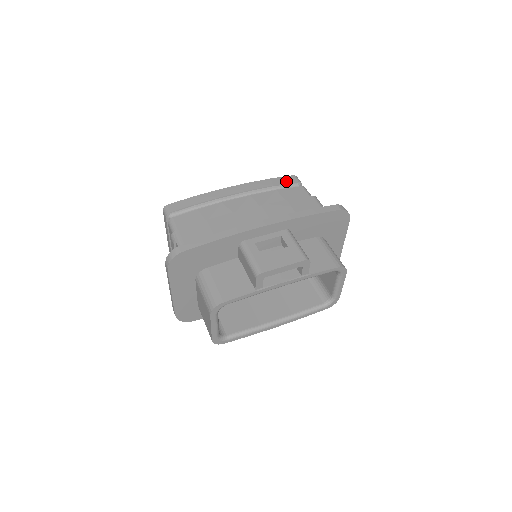
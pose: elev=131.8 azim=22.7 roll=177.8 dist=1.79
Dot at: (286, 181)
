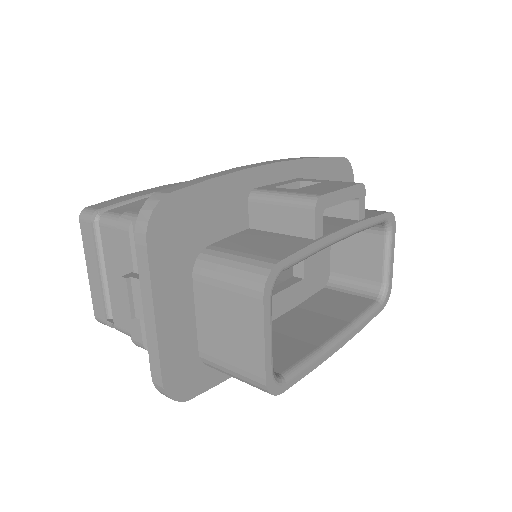
Dot at: occluded
